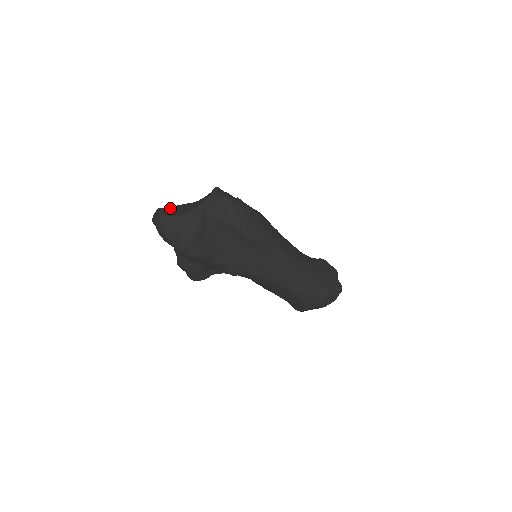
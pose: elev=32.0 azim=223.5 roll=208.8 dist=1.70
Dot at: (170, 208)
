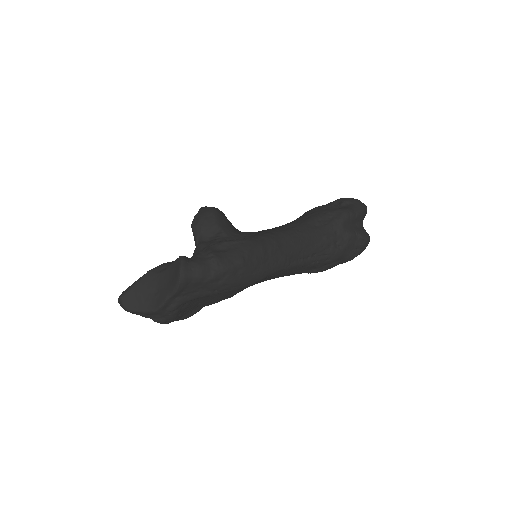
Dot at: (133, 292)
